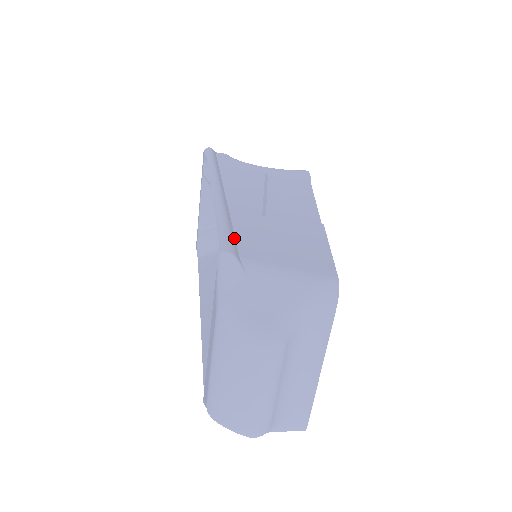
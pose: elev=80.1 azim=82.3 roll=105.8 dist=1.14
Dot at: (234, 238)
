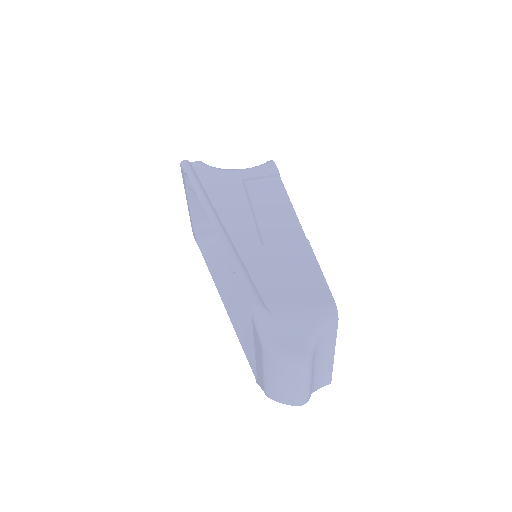
Dot at: (253, 284)
